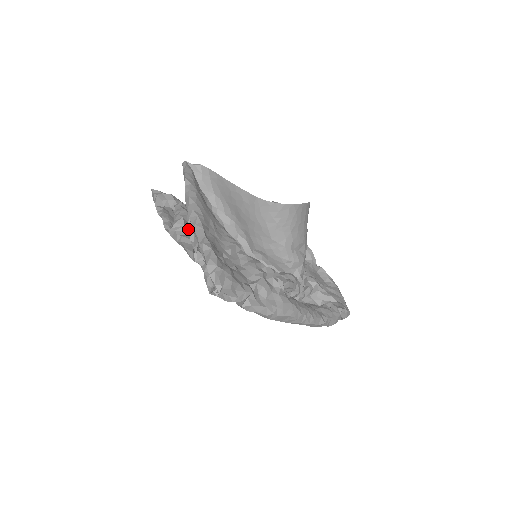
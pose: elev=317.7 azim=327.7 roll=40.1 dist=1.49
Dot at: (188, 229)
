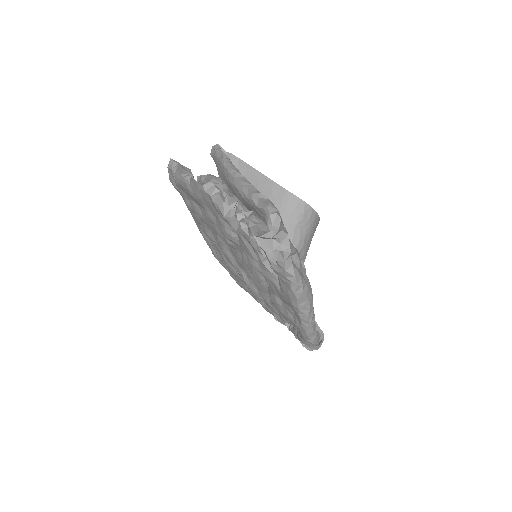
Dot at: occluded
